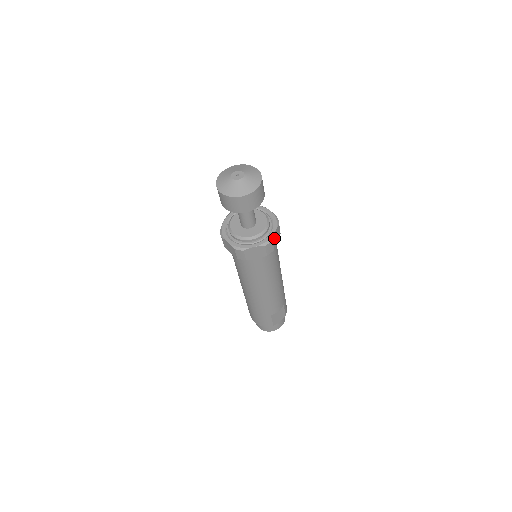
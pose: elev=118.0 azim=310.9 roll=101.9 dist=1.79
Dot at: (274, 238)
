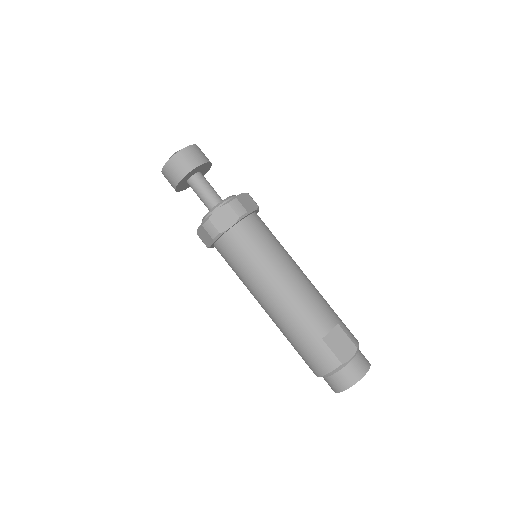
Dot at: (241, 200)
